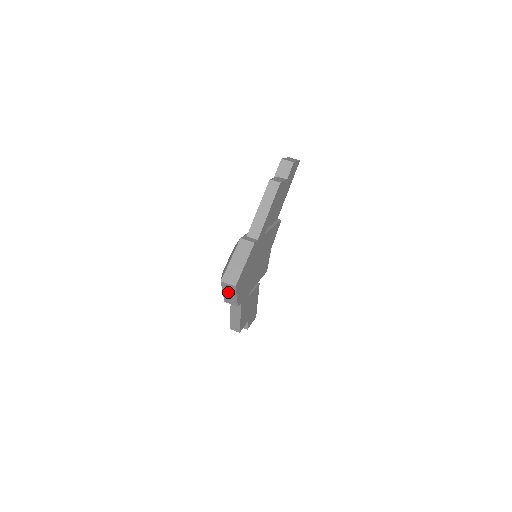
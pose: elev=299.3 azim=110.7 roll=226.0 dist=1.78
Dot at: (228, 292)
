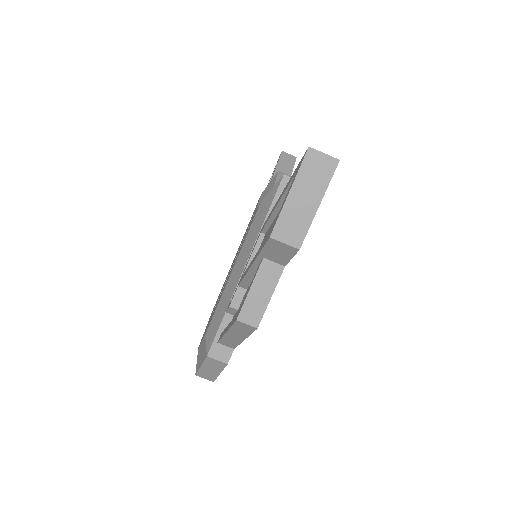
Dot at: occluded
